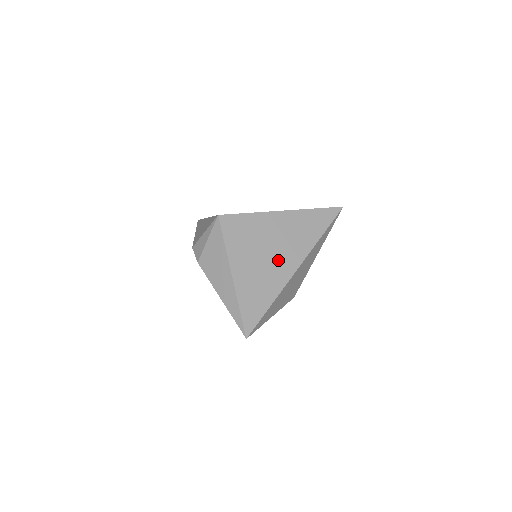
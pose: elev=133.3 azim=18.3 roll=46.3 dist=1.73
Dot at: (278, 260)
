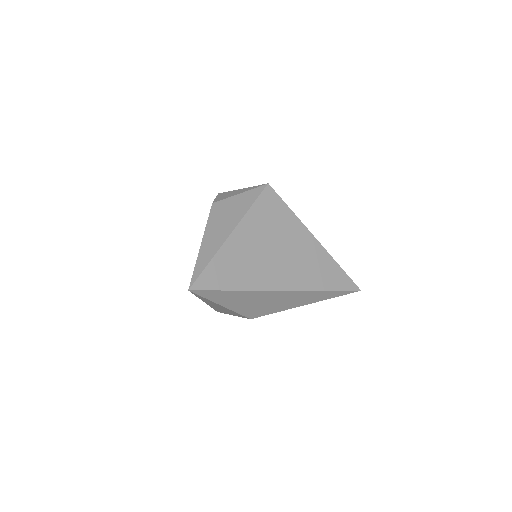
Dot at: (276, 266)
